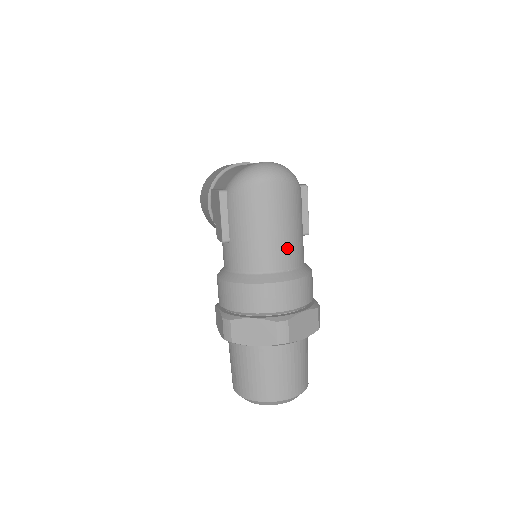
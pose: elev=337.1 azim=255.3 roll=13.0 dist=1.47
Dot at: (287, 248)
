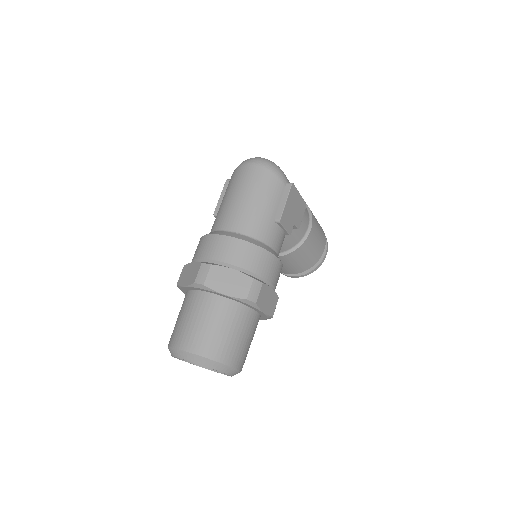
Dot at: (245, 216)
